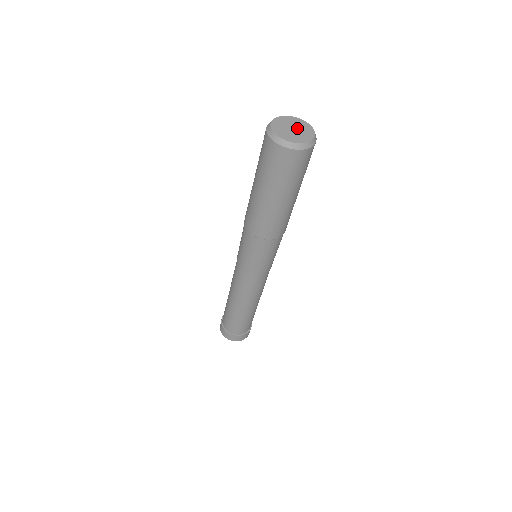
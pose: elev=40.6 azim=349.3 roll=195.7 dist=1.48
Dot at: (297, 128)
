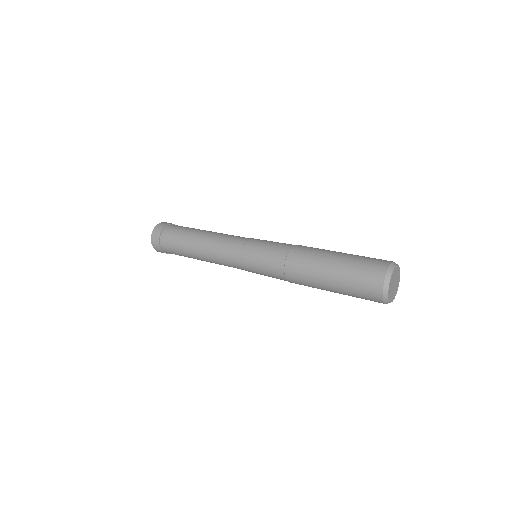
Dot at: (396, 281)
